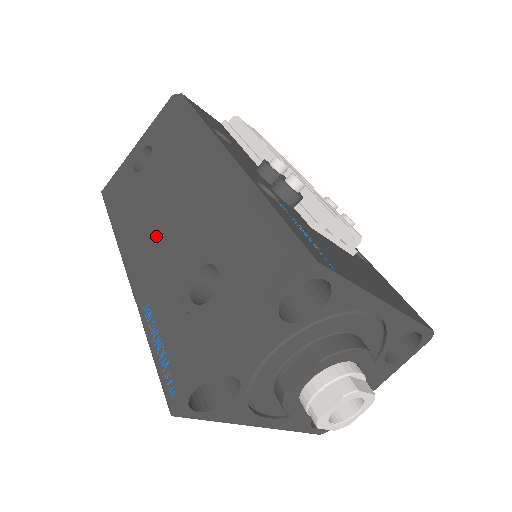
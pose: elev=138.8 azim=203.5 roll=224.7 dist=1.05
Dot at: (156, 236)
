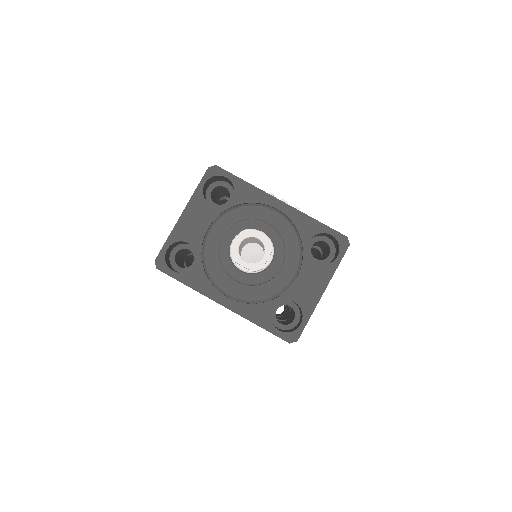
Dot at: occluded
